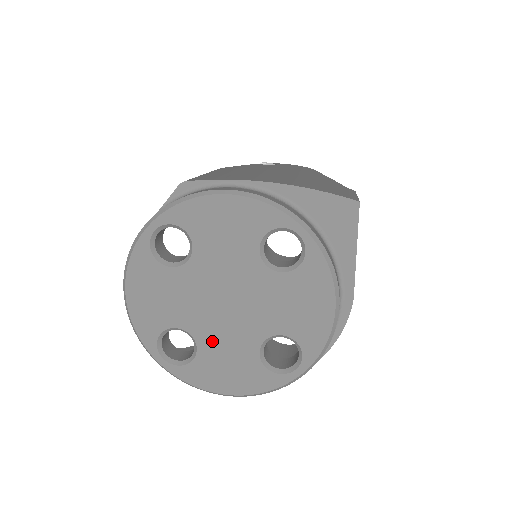
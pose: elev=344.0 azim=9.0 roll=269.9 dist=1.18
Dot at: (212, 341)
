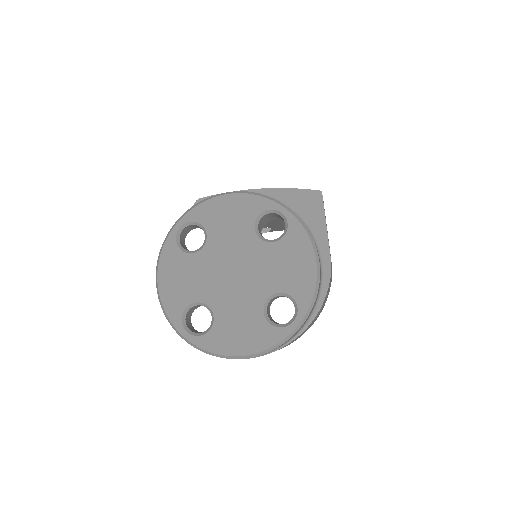
Dot at: (225, 308)
